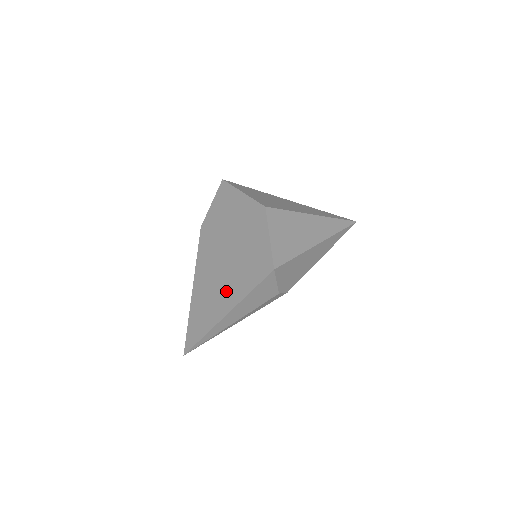
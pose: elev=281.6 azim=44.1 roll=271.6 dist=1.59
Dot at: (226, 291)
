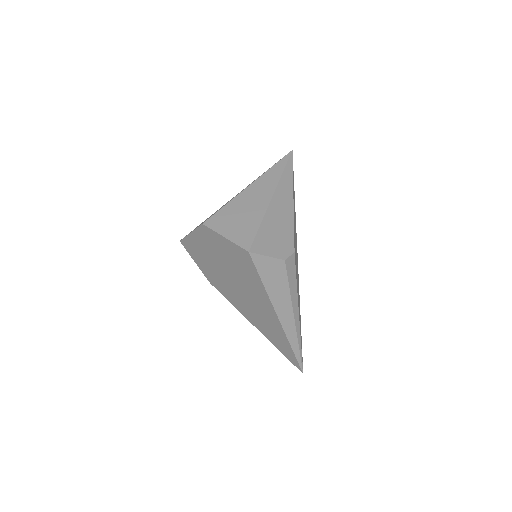
Dot at: (259, 301)
